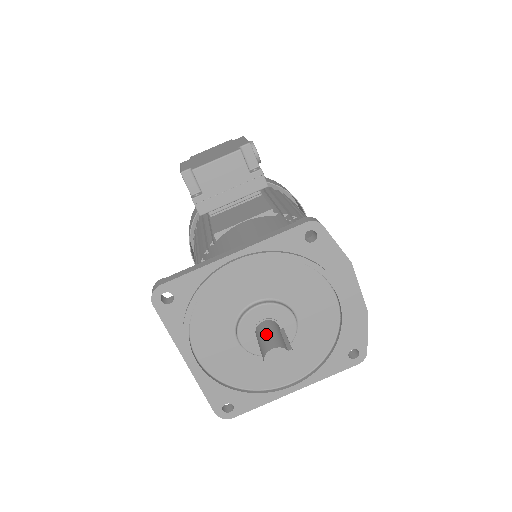
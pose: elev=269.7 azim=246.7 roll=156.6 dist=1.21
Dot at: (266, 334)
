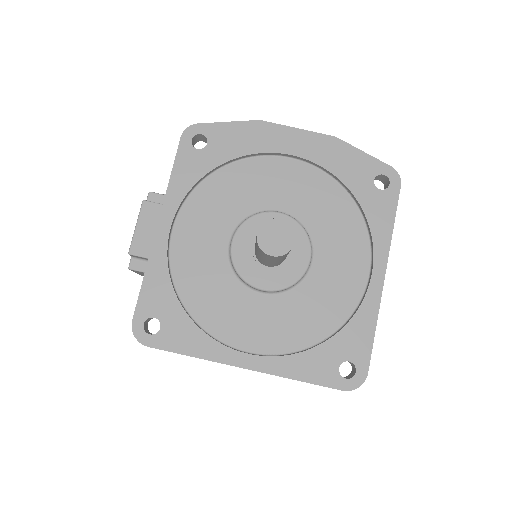
Dot at: (255, 243)
